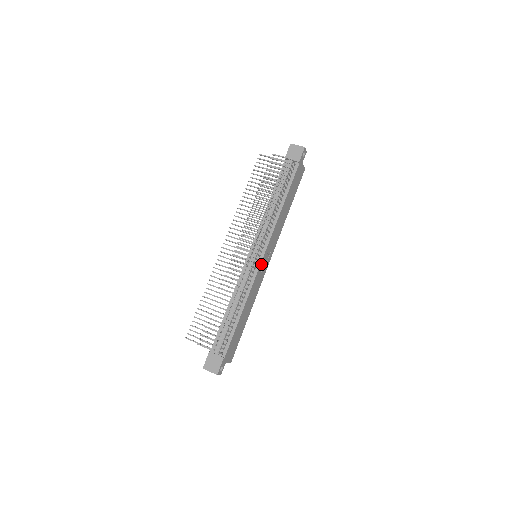
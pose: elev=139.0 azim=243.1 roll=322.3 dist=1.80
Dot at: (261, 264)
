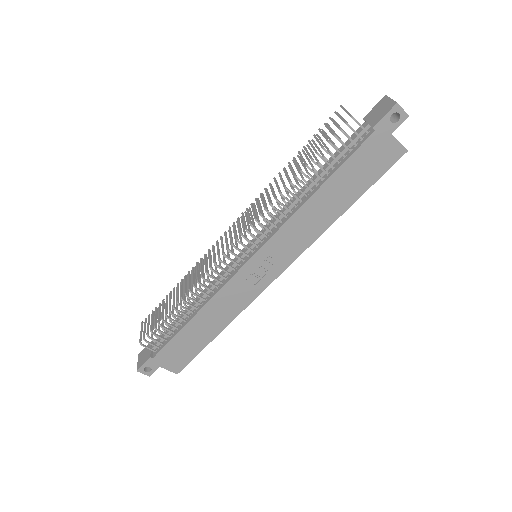
Dot at: (245, 268)
